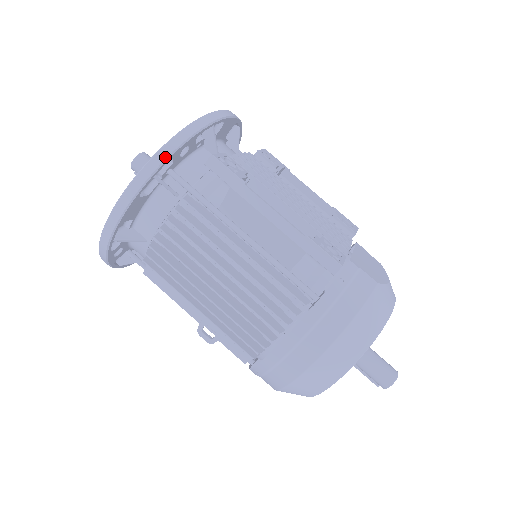
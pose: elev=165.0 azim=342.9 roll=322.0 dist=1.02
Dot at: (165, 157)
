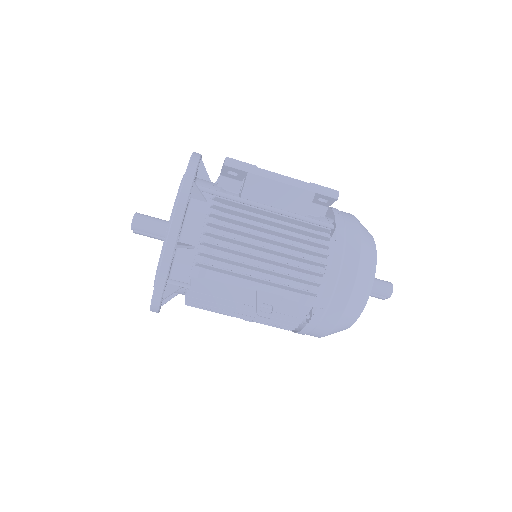
Dot at: (195, 168)
